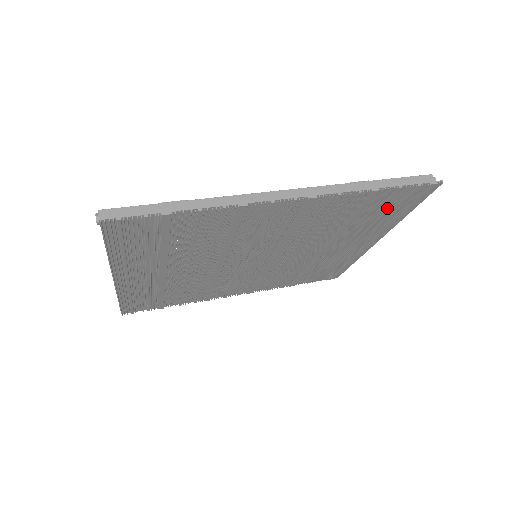
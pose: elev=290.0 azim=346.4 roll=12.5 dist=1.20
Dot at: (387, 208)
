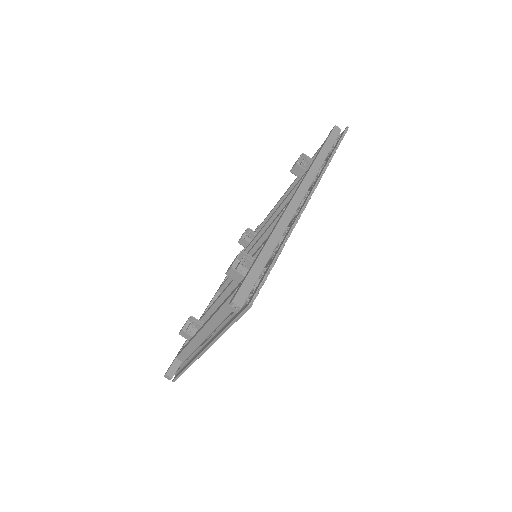
Dot at: occluded
